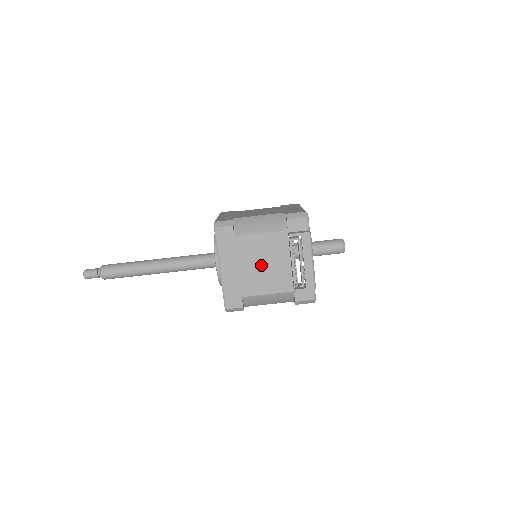
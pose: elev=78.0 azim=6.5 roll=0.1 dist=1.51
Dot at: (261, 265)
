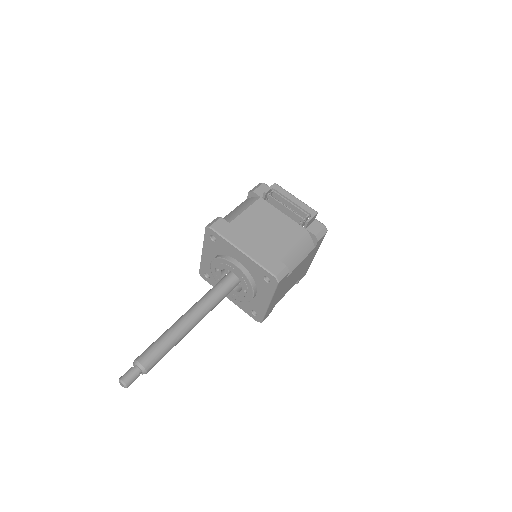
Dot at: (267, 229)
